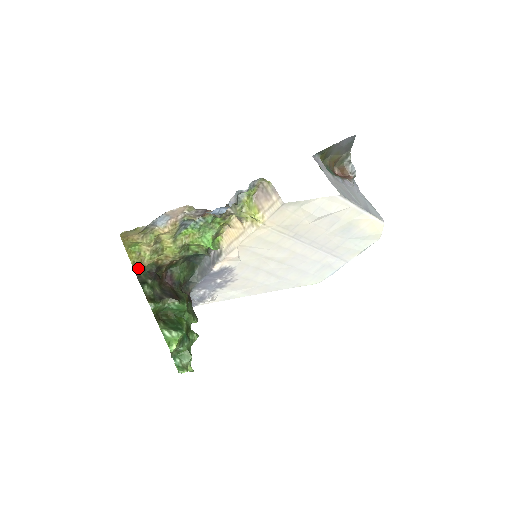
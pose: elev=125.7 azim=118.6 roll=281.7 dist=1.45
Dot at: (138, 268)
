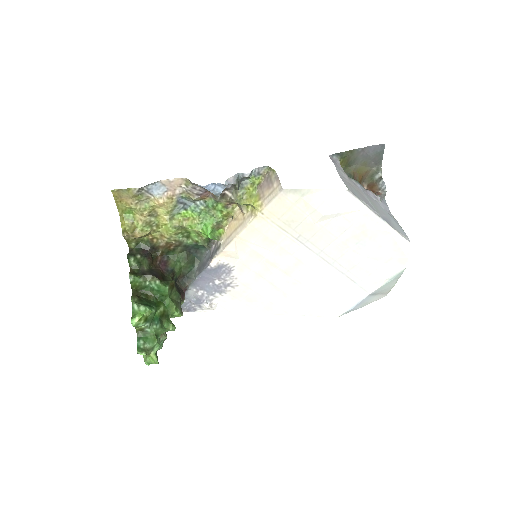
Dot at: (131, 241)
